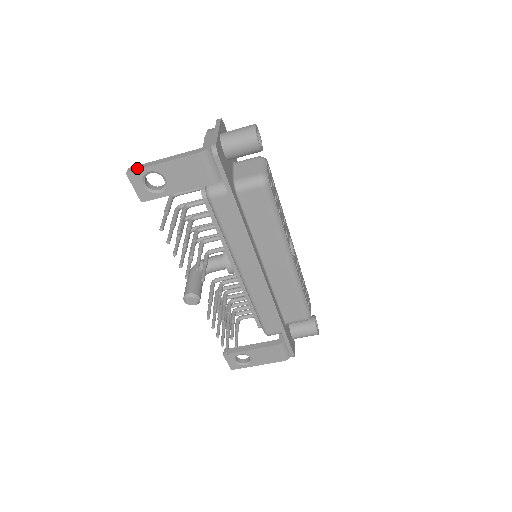
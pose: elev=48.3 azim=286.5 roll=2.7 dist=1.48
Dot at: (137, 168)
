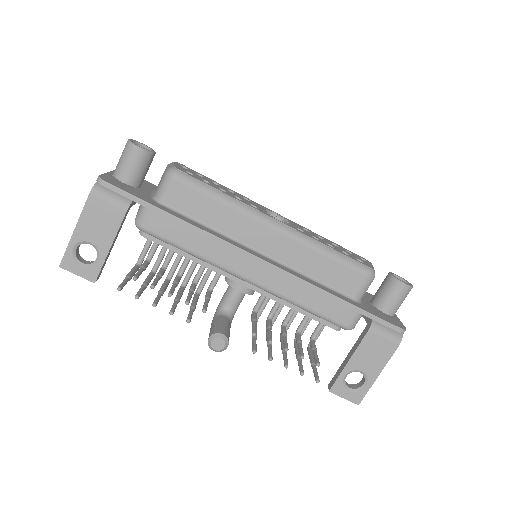
Dot at: (64, 255)
